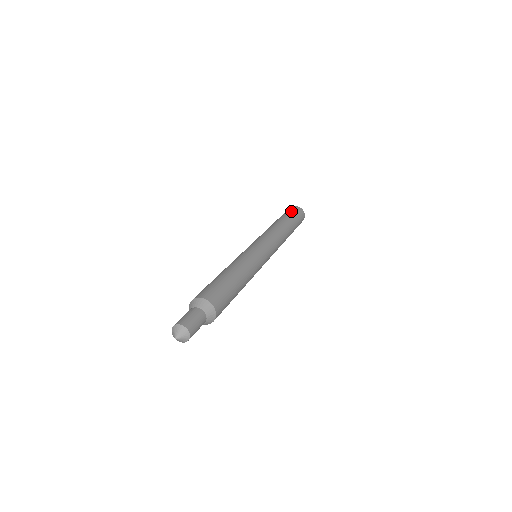
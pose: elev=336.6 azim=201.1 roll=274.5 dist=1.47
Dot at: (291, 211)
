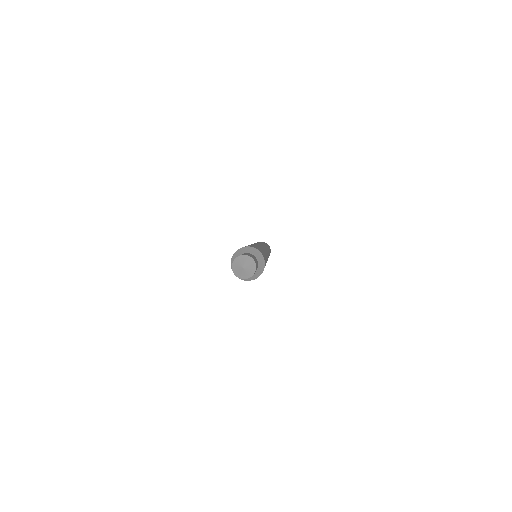
Dot at: occluded
